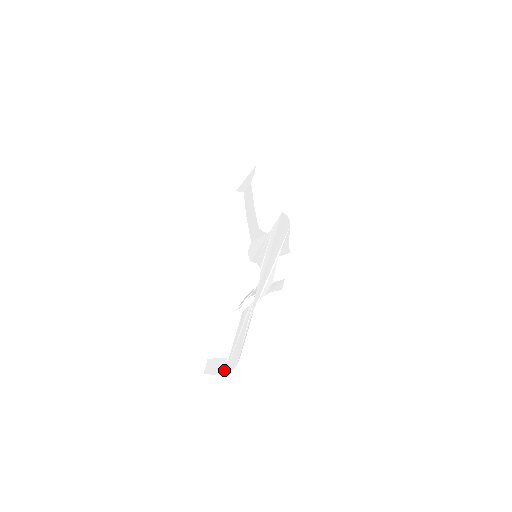
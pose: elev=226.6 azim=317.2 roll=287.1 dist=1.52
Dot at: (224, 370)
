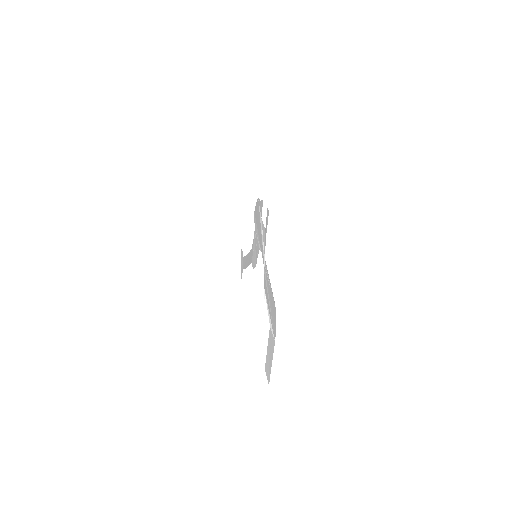
Dot at: (273, 338)
